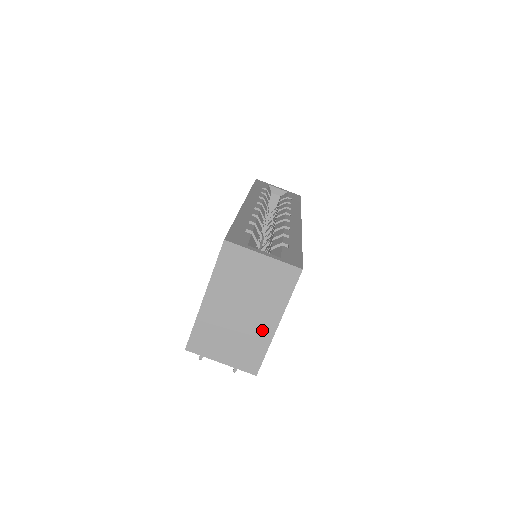
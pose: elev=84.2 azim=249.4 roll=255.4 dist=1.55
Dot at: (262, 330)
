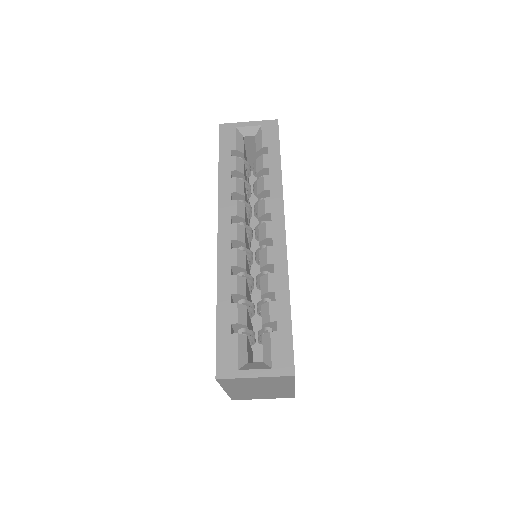
Dot at: (284, 390)
